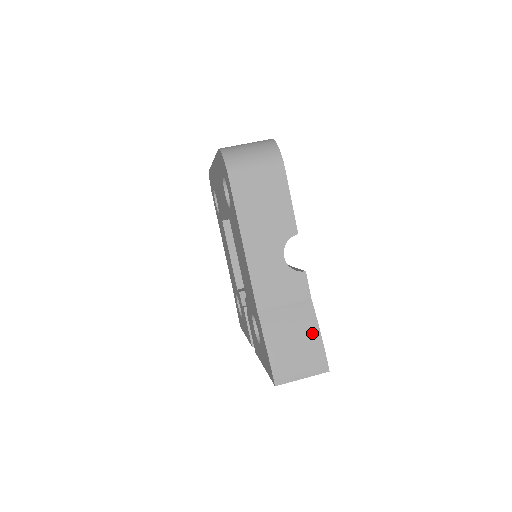
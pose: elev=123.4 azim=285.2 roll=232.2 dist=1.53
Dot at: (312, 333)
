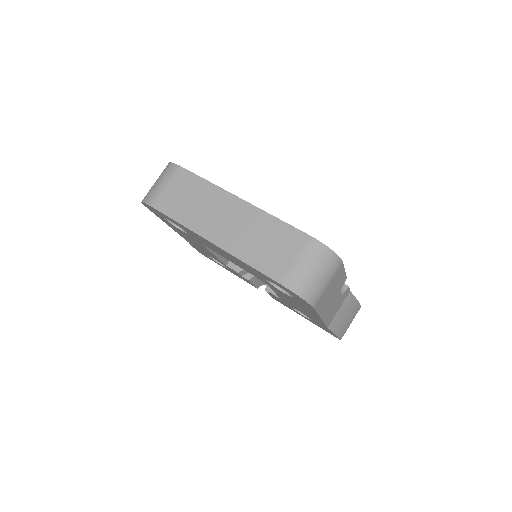
Dot at: (354, 305)
